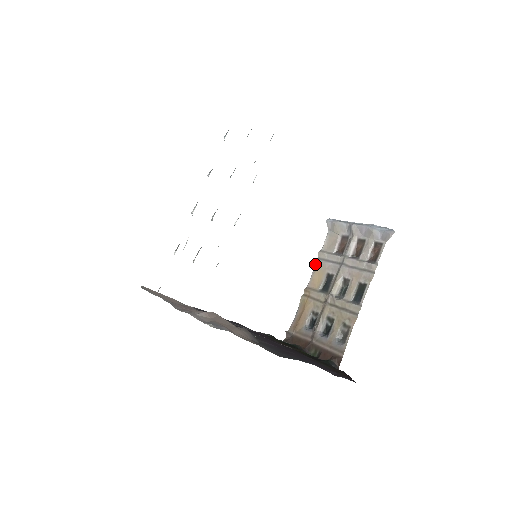
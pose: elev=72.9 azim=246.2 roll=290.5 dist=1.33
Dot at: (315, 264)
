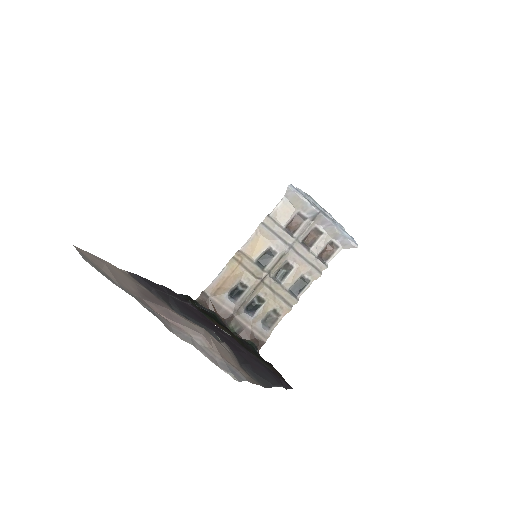
Dot at: (258, 229)
